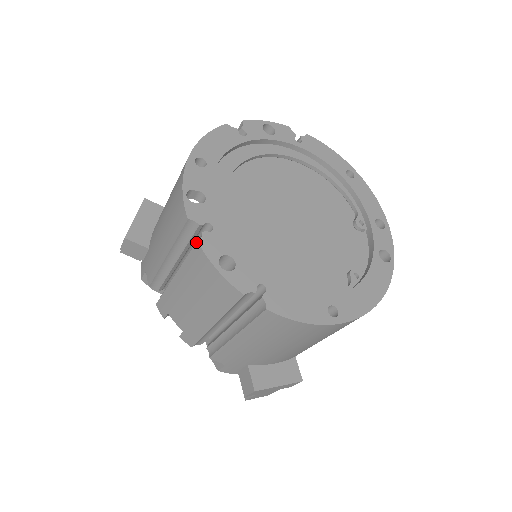
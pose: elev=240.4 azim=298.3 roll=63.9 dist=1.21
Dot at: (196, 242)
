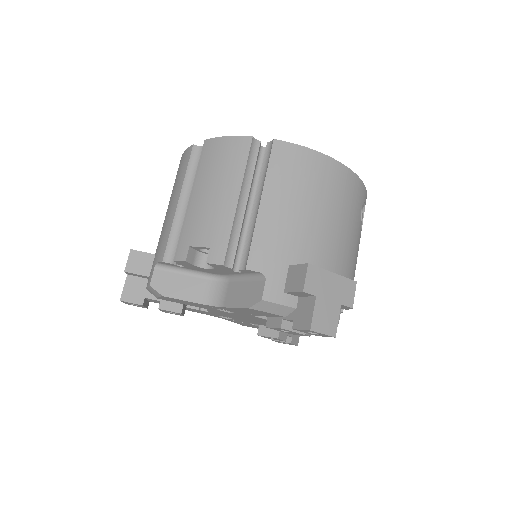
Dot at: (204, 142)
